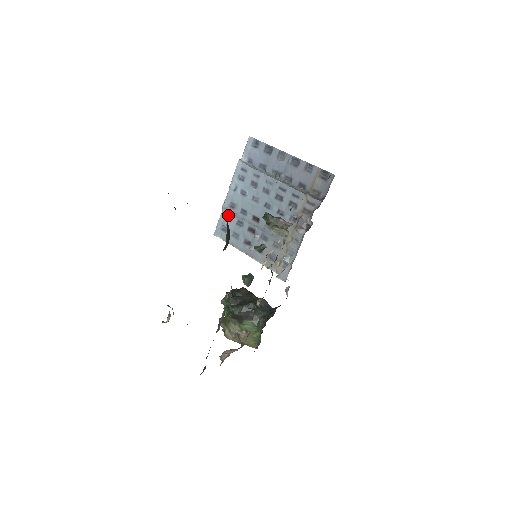
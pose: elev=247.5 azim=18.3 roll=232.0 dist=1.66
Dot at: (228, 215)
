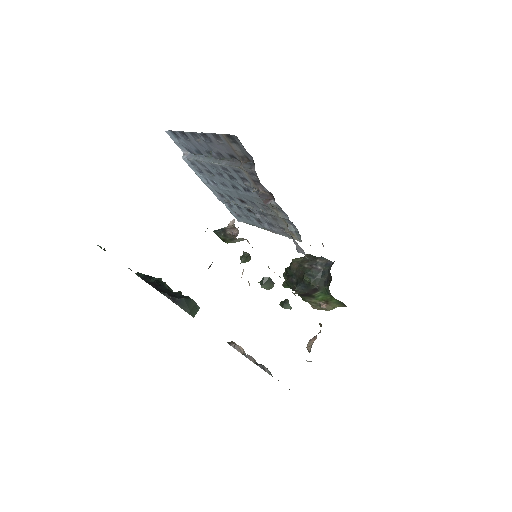
Dot at: (228, 203)
